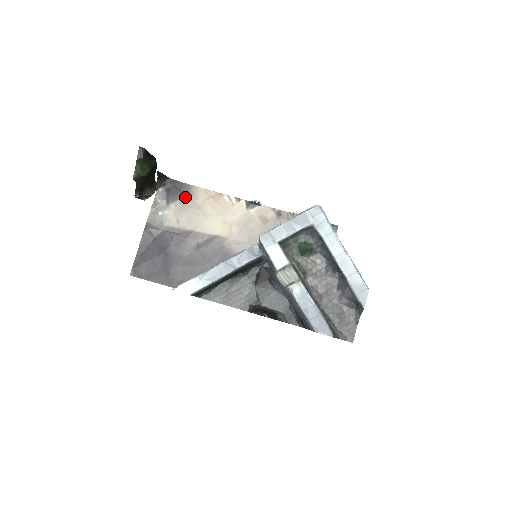
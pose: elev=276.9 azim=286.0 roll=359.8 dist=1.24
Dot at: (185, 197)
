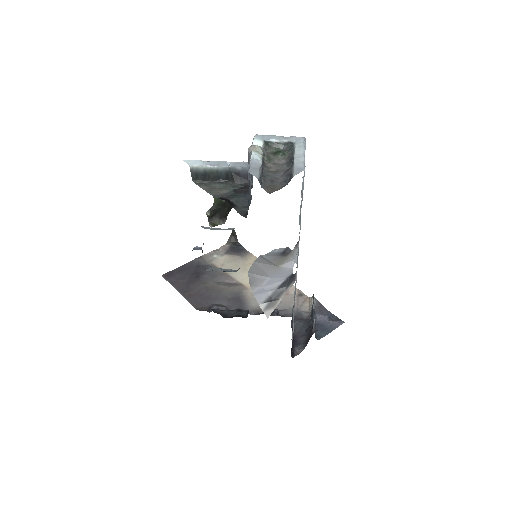
Dot at: (240, 256)
